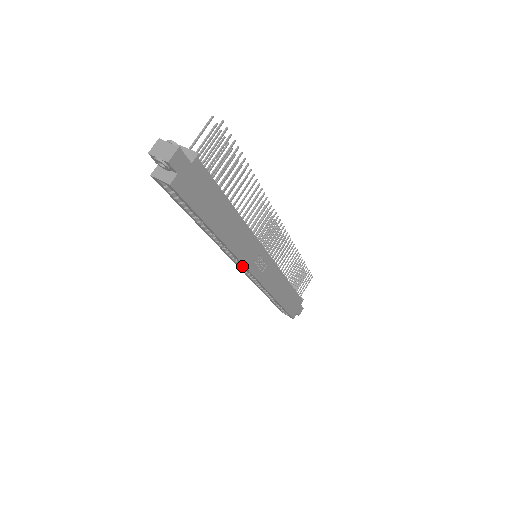
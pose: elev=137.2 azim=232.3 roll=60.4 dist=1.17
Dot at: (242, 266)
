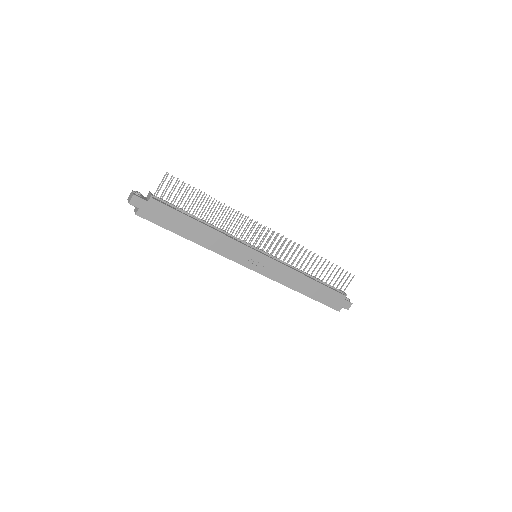
Dot at: occluded
